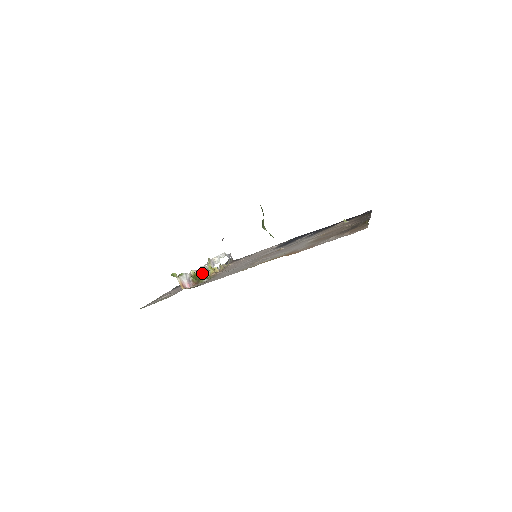
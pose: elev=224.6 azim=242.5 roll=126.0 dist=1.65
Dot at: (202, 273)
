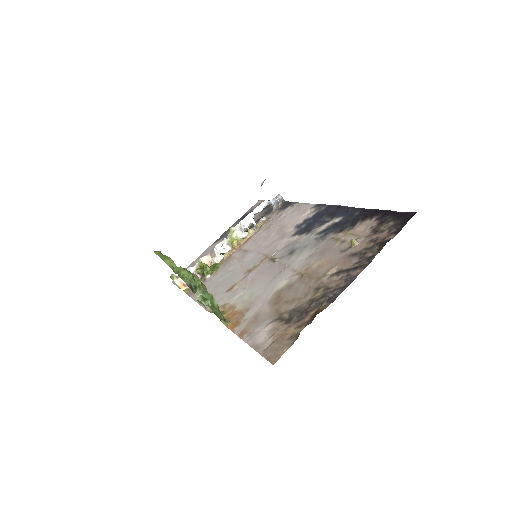
Dot at: (218, 253)
